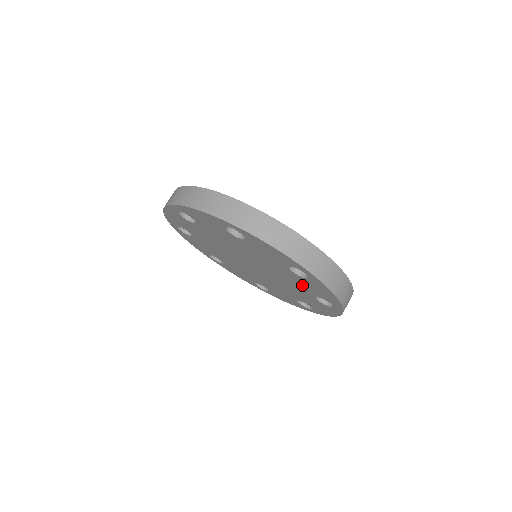
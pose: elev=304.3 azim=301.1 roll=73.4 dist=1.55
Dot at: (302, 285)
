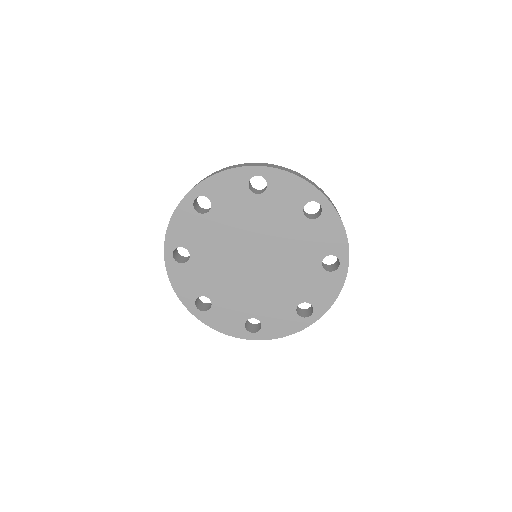
Dot at: (311, 244)
